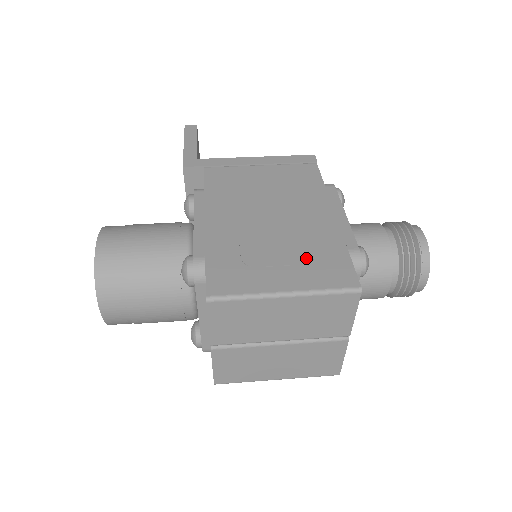
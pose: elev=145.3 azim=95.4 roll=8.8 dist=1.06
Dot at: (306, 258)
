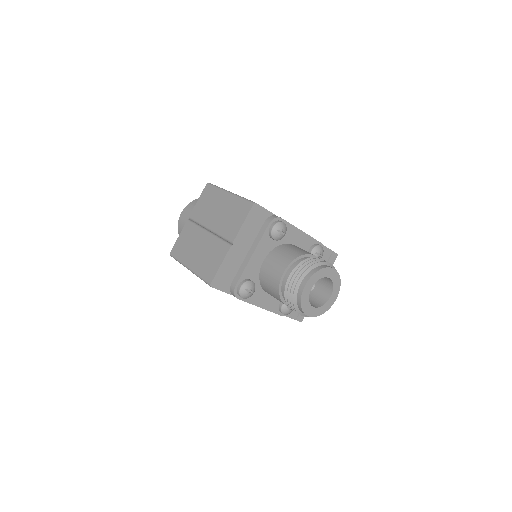
Dot at: occluded
